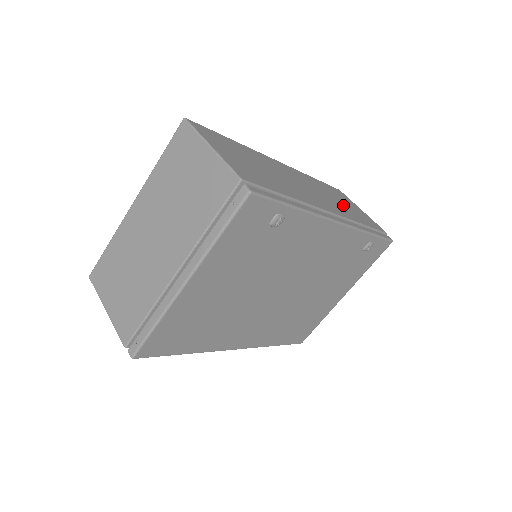
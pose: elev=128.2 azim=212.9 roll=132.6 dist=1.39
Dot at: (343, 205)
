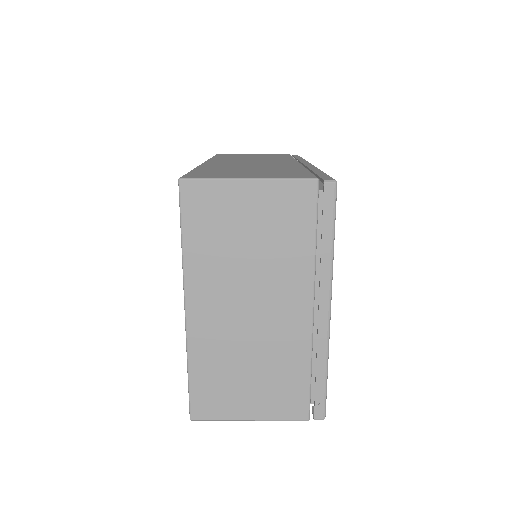
Dot at: occluded
